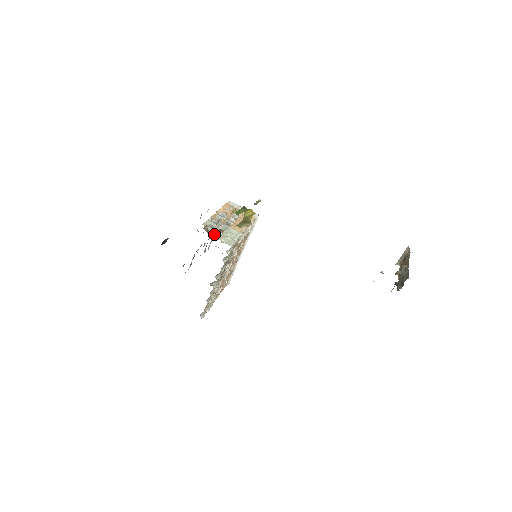
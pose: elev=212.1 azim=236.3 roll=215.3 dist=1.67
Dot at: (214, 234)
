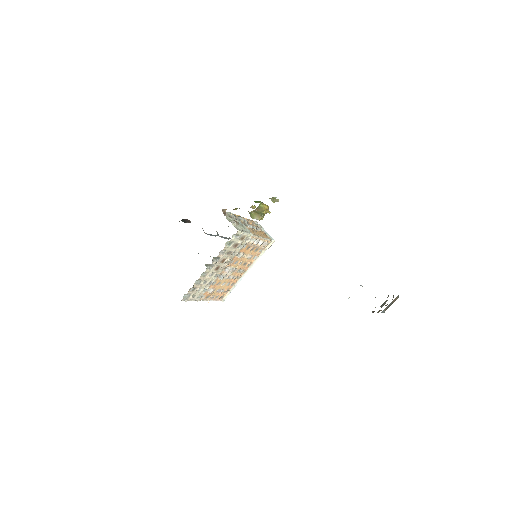
Dot at: (229, 218)
